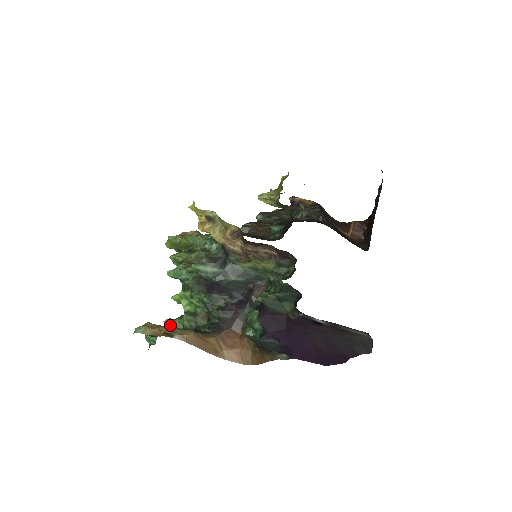
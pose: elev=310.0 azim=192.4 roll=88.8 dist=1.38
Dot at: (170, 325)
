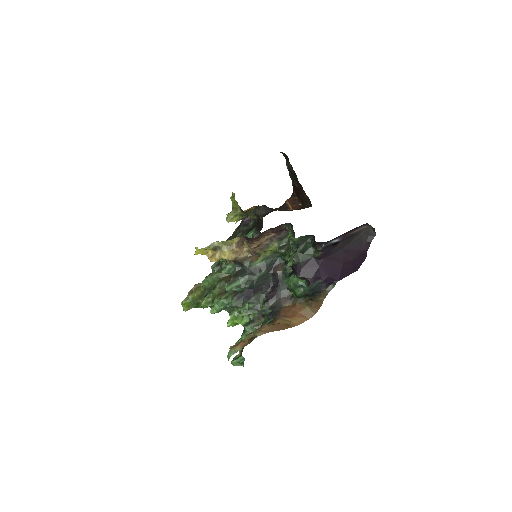
Dot at: occluded
